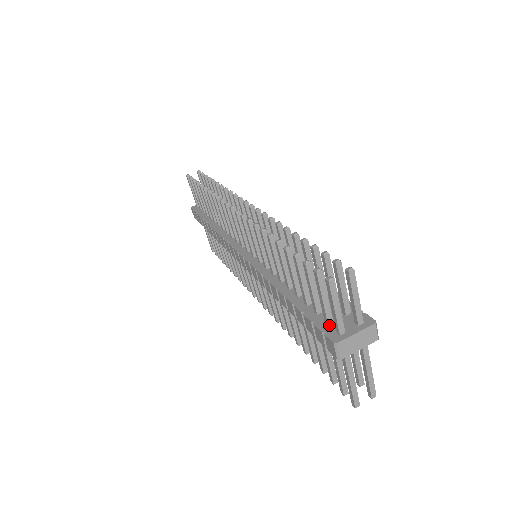
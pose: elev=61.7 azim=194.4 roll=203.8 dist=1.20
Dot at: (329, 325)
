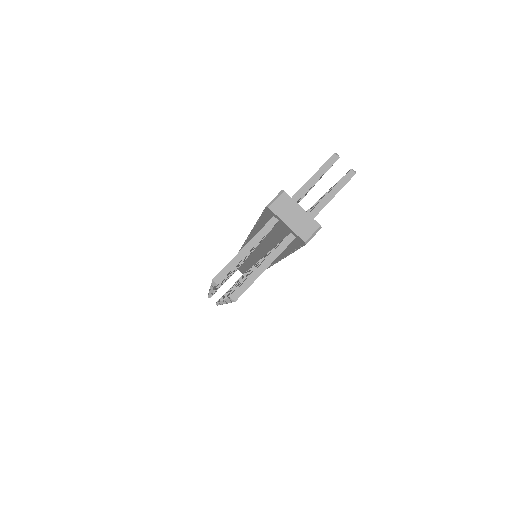
Dot at: occluded
